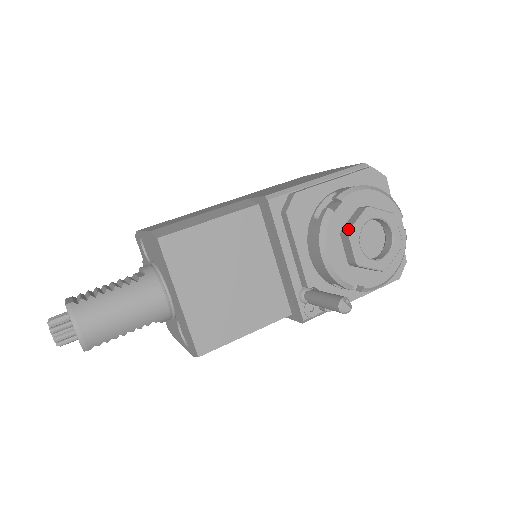
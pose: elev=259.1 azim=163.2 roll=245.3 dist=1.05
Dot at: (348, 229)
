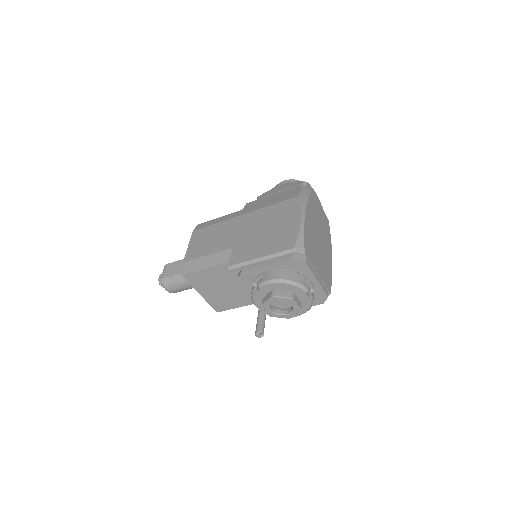
Dot at: (262, 303)
